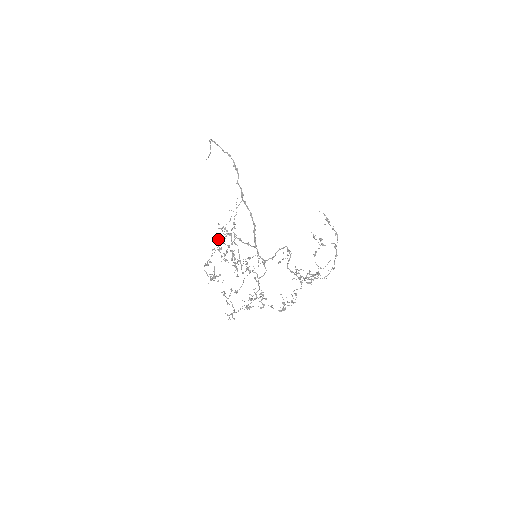
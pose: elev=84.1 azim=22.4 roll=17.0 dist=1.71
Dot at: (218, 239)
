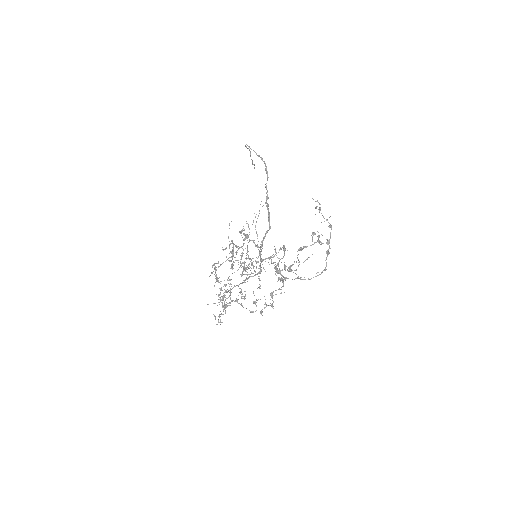
Dot at: (232, 240)
